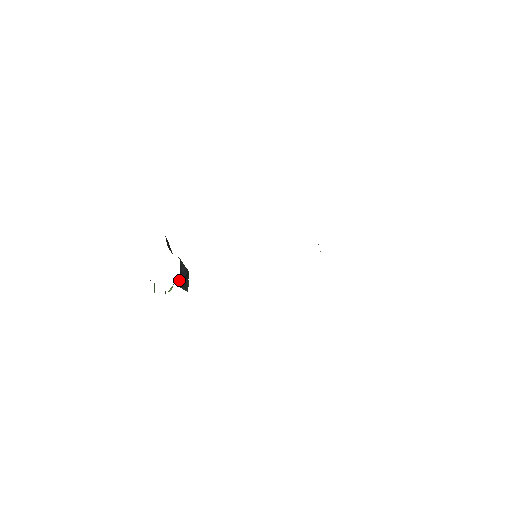
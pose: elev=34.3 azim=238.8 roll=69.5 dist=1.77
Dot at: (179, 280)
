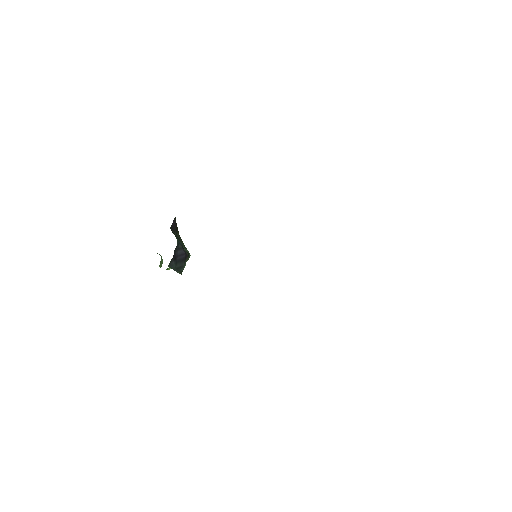
Dot at: (171, 261)
